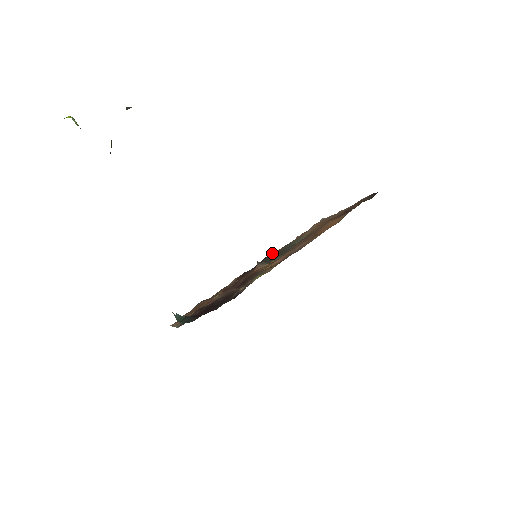
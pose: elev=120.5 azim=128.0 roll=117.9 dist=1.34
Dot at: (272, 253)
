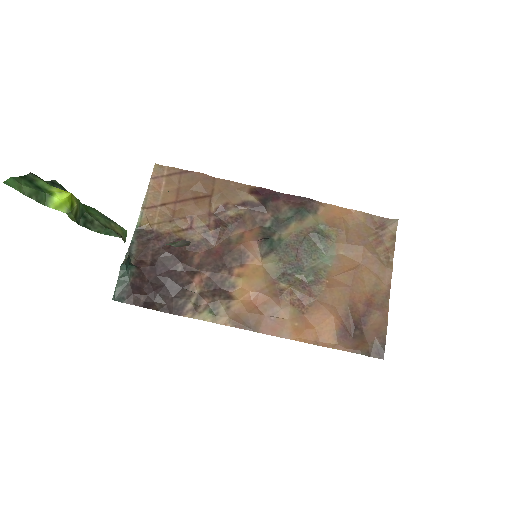
Dot at: (305, 214)
